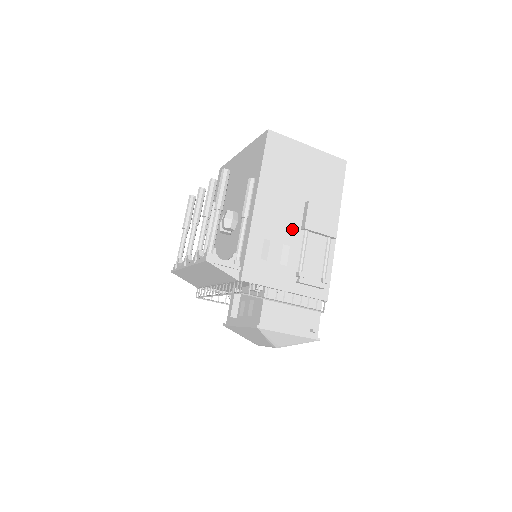
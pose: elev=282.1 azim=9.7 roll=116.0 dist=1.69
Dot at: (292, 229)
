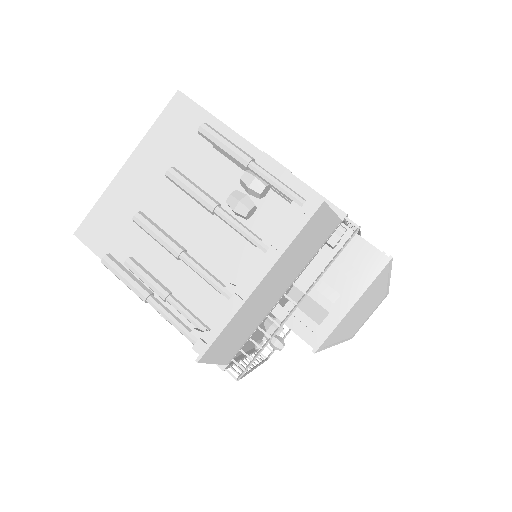
Dot at: occluded
